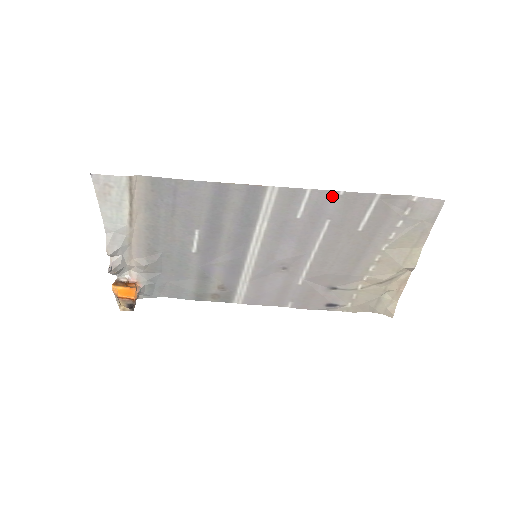
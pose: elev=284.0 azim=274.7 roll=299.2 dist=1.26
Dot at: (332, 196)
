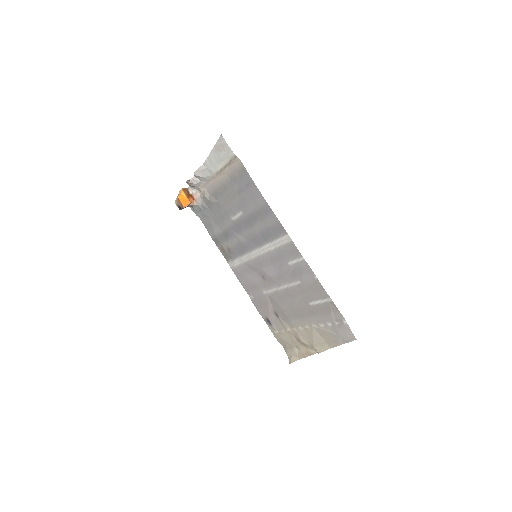
Dot at: (311, 274)
